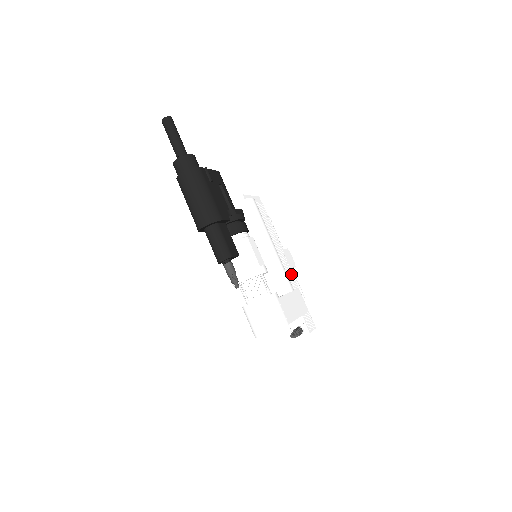
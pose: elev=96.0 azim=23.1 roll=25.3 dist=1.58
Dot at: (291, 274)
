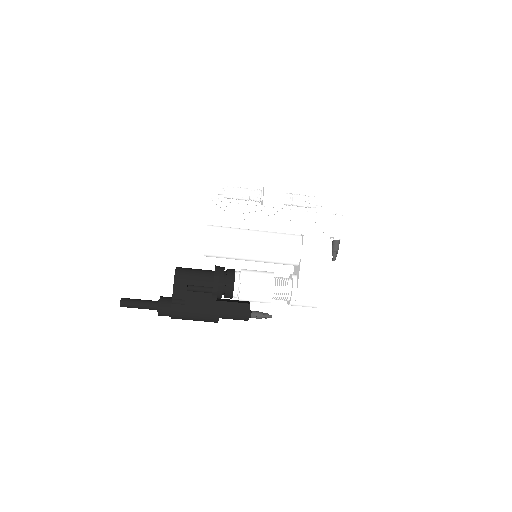
Dot at: (289, 214)
